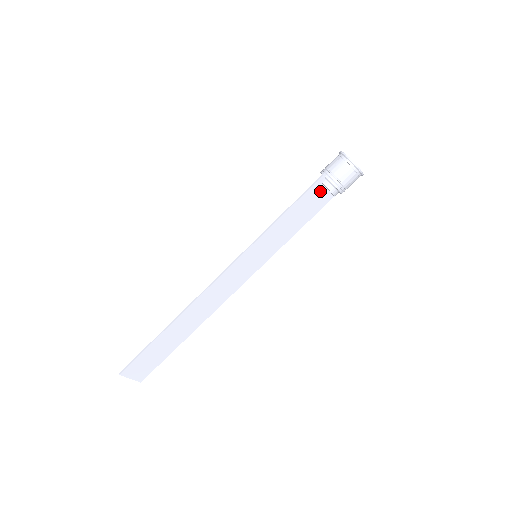
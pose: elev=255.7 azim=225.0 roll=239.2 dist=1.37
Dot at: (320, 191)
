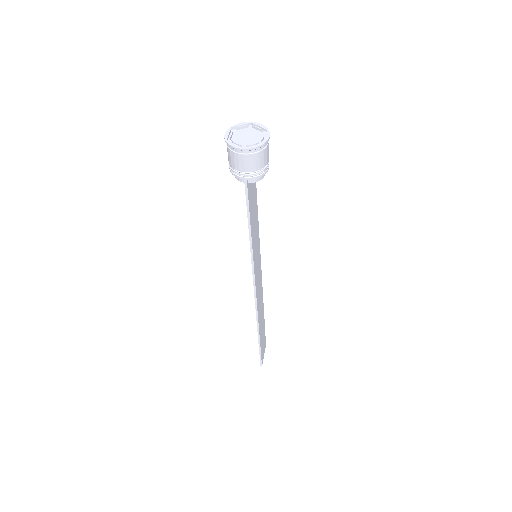
Dot at: (250, 183)
